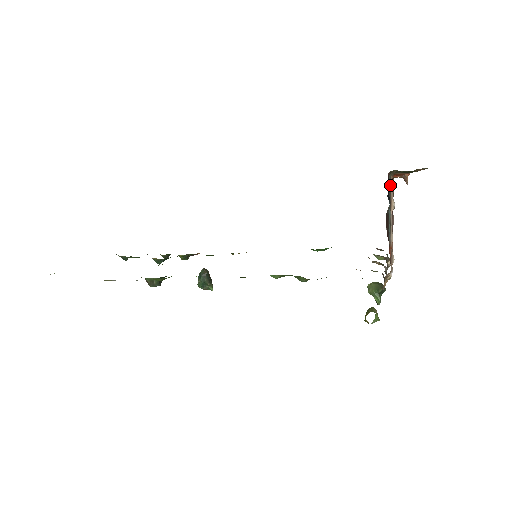
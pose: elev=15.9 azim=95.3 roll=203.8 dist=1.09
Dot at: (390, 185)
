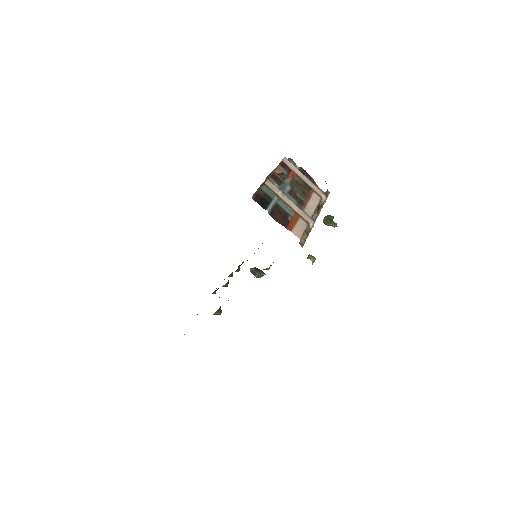
Dot at: (268, 188)
